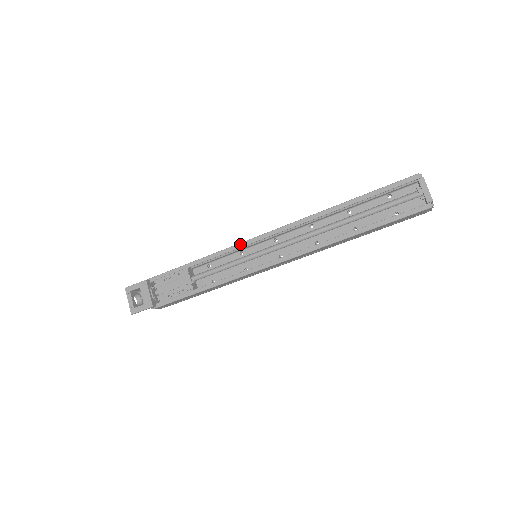
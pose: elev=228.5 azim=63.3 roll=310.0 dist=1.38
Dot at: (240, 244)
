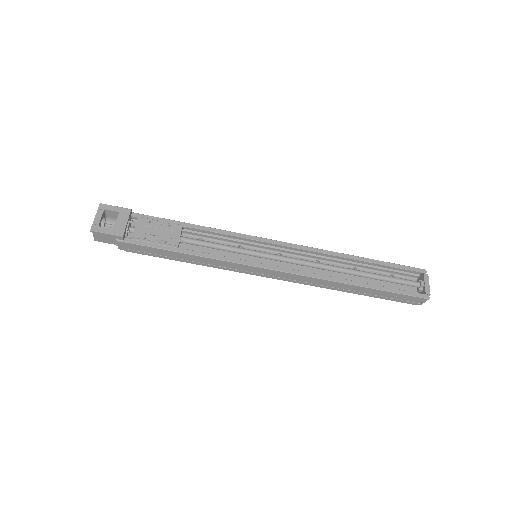
Dot at: (250, 236)
